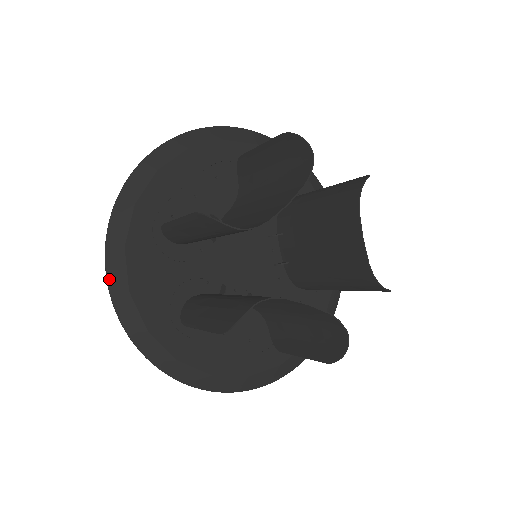
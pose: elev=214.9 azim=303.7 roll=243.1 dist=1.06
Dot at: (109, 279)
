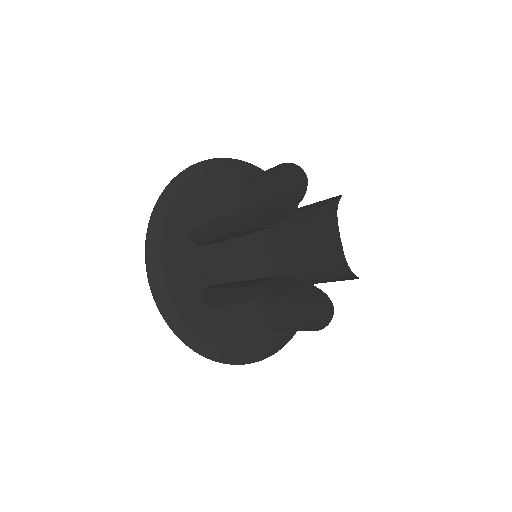
Dot at: (148, 270)
